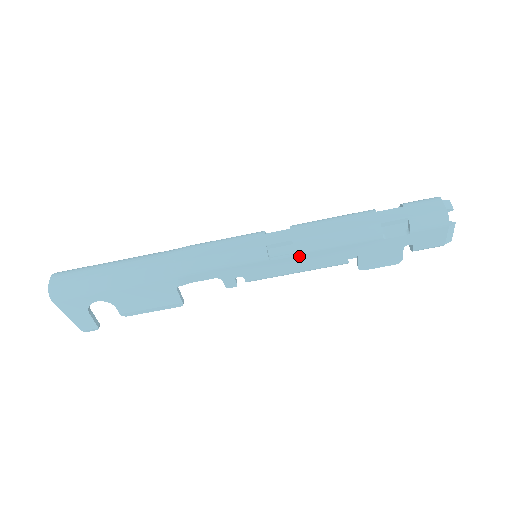
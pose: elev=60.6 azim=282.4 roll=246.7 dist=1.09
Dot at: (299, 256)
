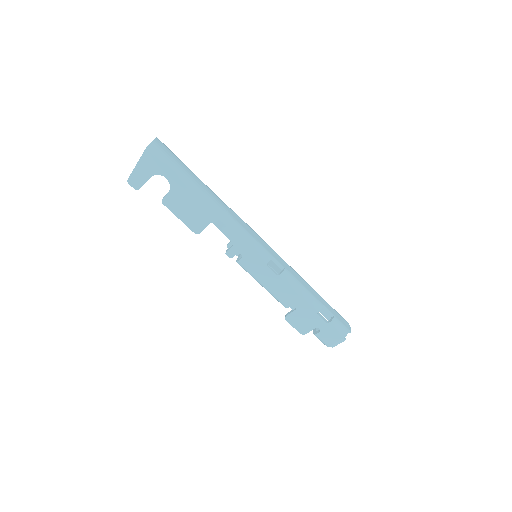
Dot at: (279, 278)
